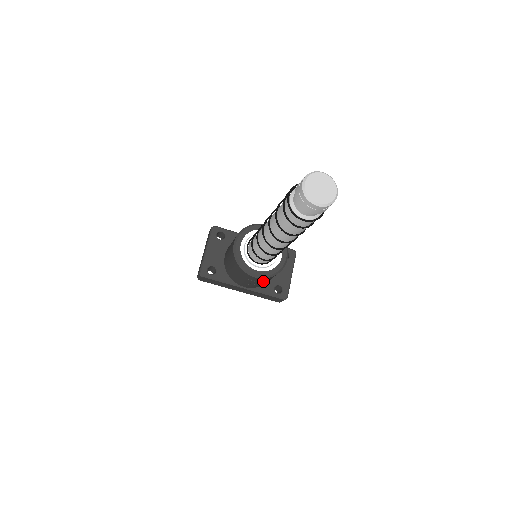
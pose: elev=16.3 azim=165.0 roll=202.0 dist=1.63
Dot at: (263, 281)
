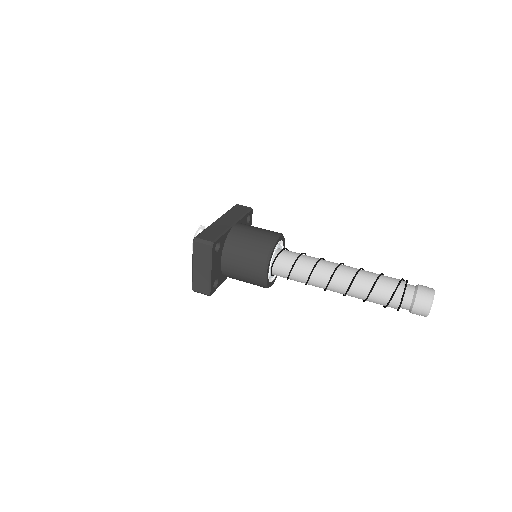
Dot at: occluded
